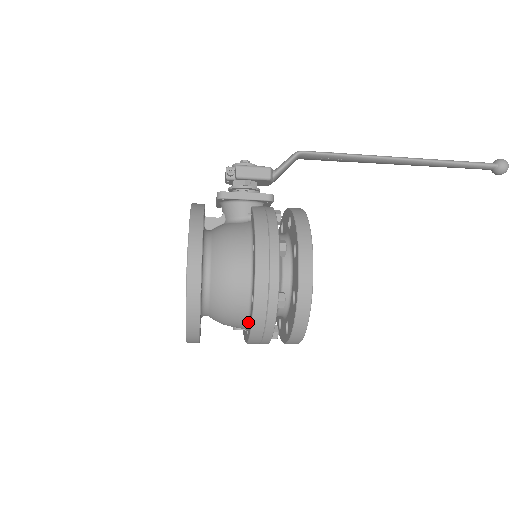
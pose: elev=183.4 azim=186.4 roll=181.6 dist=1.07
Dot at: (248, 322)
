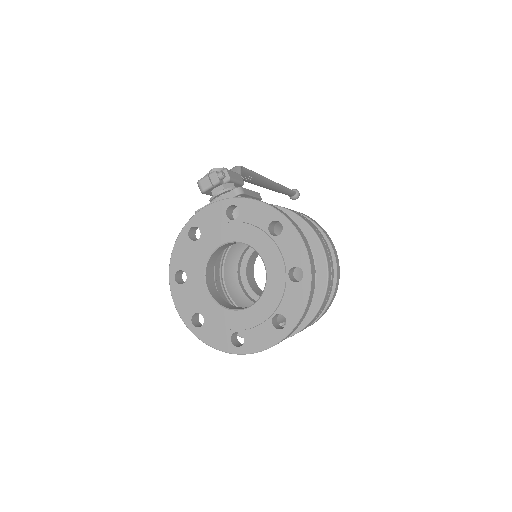
Dot at: occluded
